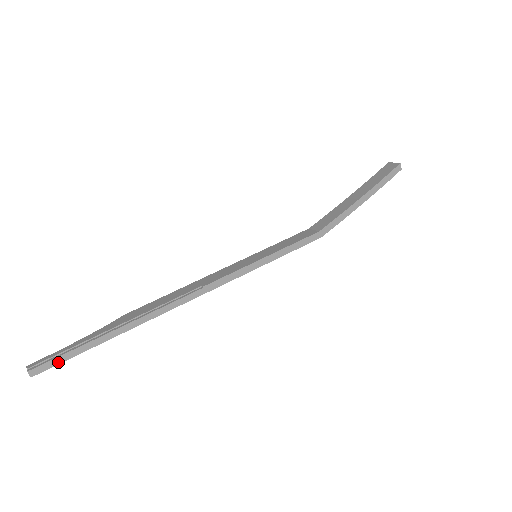
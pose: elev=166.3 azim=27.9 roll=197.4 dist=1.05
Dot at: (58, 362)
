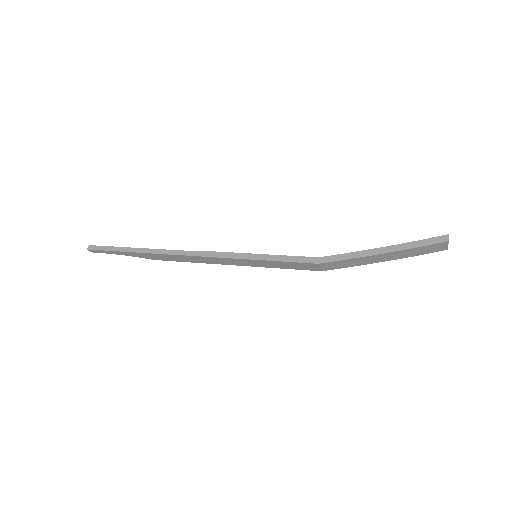
Dot at: (102, 249)
